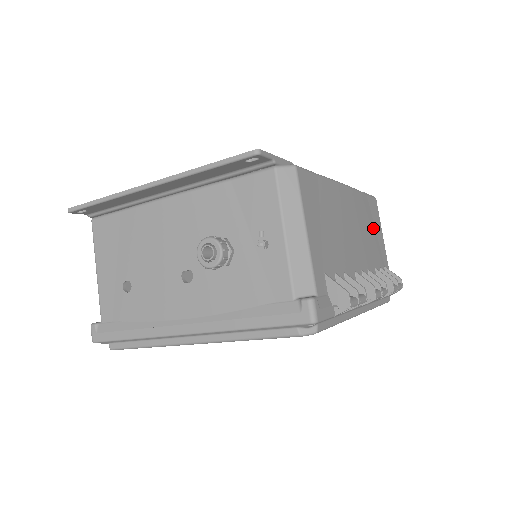
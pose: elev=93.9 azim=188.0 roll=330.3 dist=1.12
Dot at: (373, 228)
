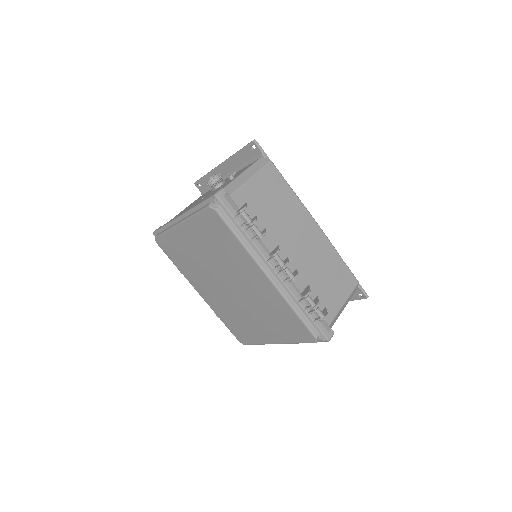
Dot at: (333, 278)
